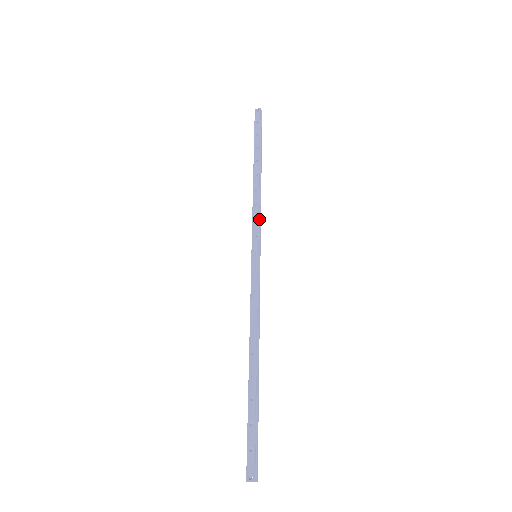
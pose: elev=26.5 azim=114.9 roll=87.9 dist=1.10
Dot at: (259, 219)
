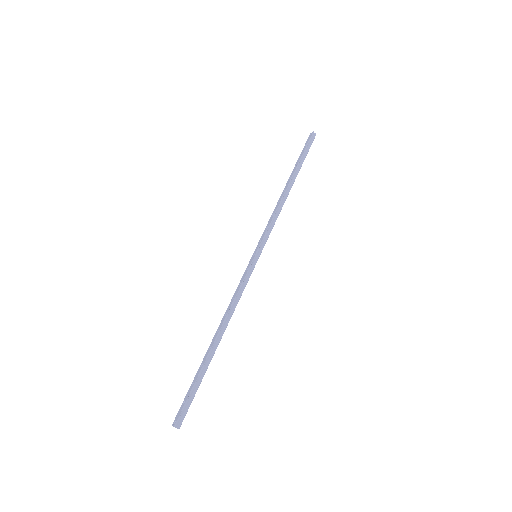
Dot at: (271, 226)
